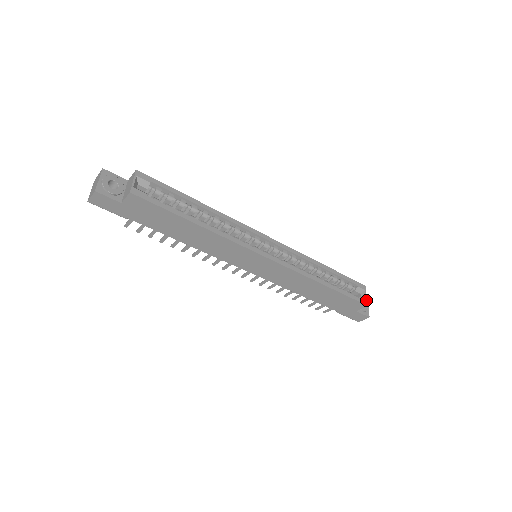
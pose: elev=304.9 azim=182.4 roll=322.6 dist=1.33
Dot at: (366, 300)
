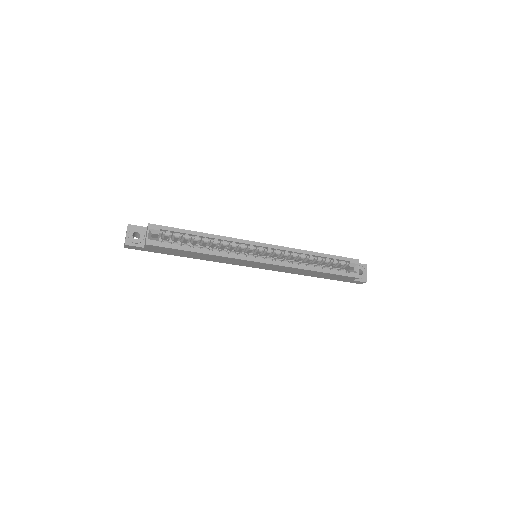
Dot at: (358, 273)
